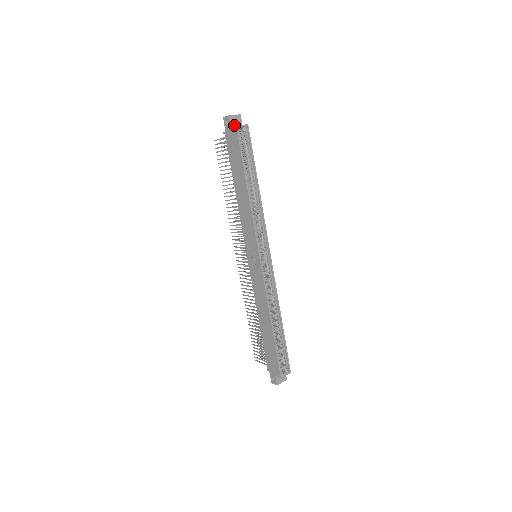
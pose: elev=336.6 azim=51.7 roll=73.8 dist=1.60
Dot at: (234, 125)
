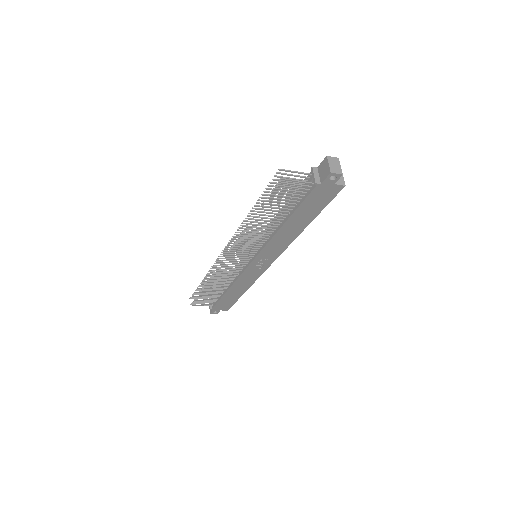
Dot at: (334, 177)
